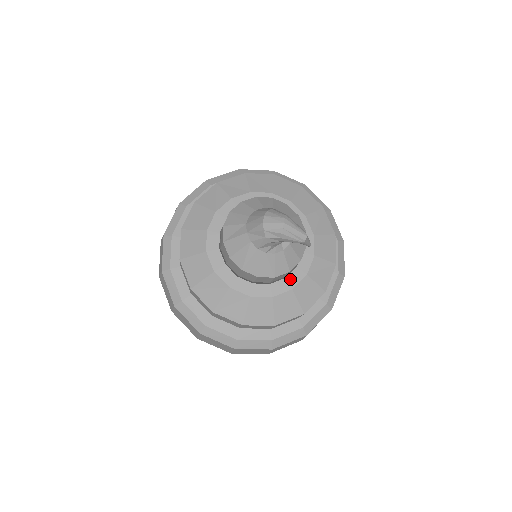
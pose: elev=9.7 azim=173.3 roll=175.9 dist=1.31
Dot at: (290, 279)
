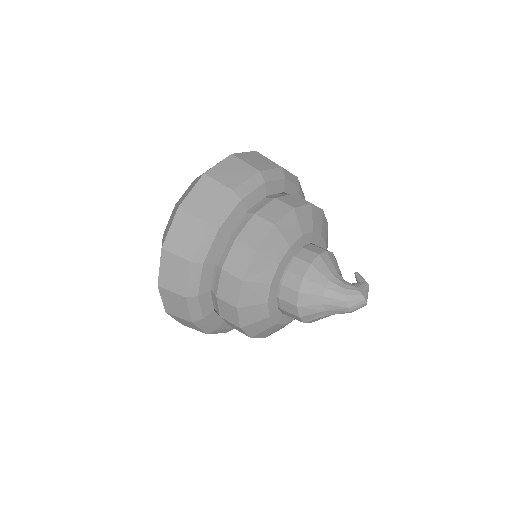
Dot at: occluded
